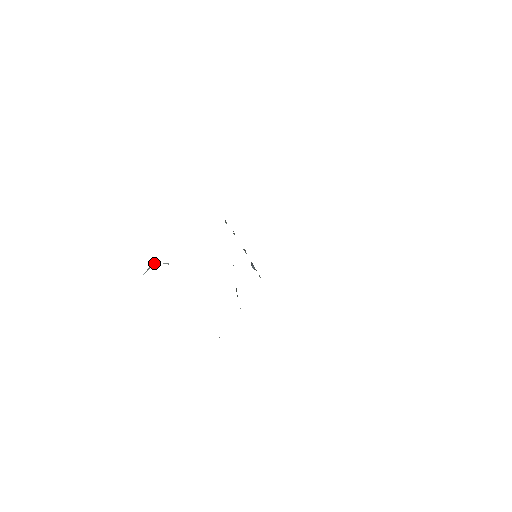
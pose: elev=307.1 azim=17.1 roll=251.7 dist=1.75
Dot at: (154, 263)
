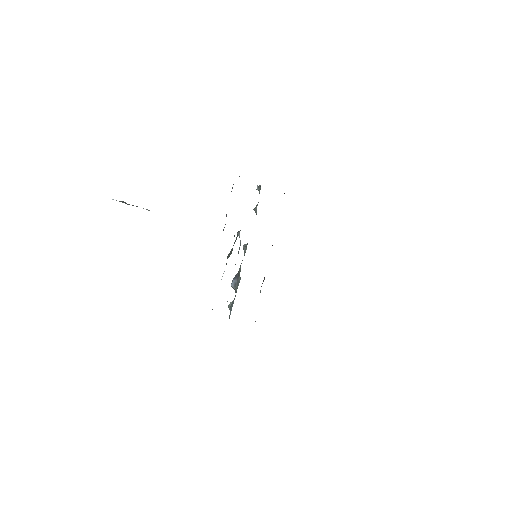
Dot at: occluded
